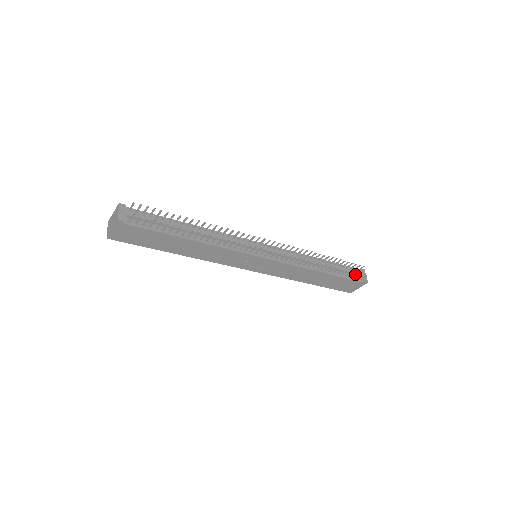
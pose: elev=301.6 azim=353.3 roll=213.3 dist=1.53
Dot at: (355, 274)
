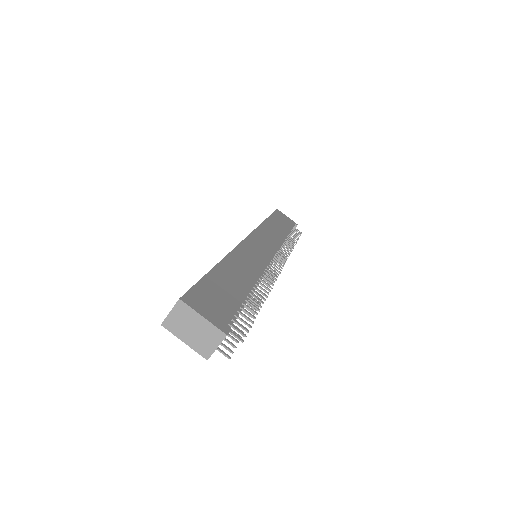
Dot at: occluded
